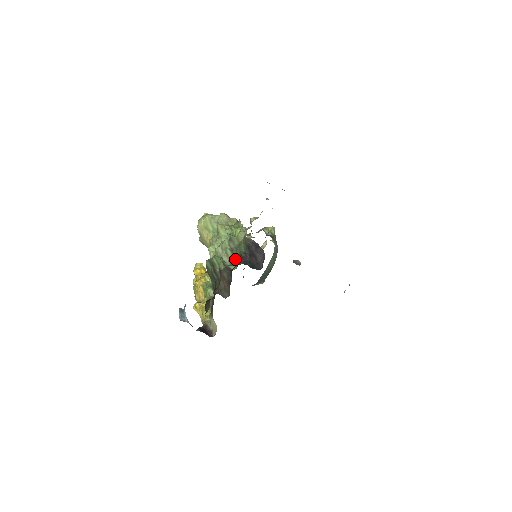
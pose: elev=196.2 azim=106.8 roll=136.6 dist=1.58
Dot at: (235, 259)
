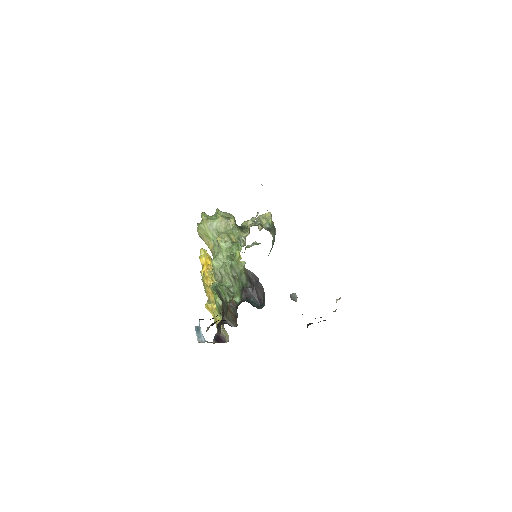
Dot at: (238, 289)
